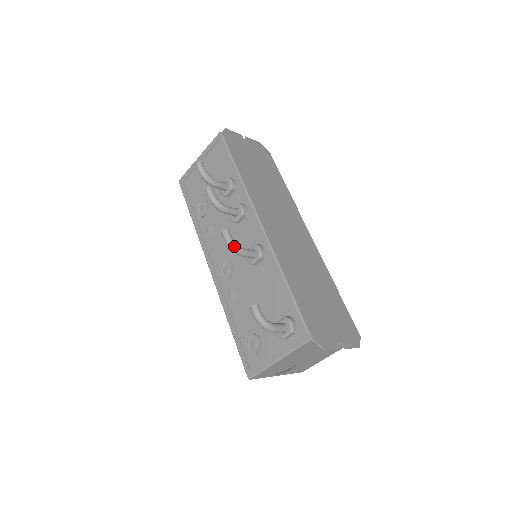
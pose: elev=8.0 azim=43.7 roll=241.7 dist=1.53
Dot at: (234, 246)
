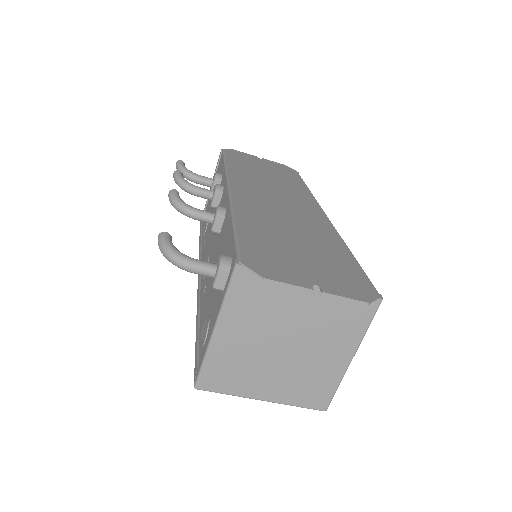
Dot at: (178, 203)
